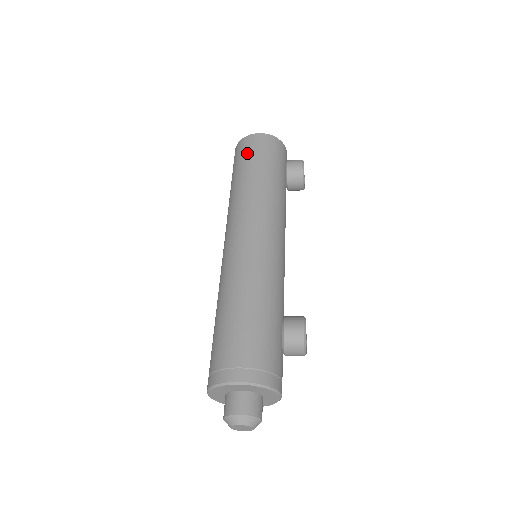
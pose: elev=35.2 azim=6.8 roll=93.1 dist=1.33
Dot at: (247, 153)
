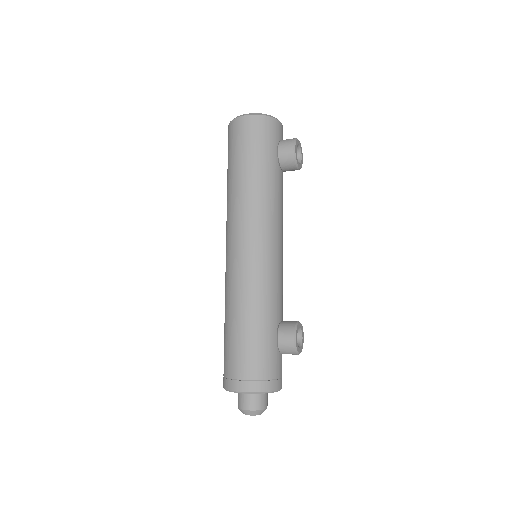
Dot at: (236, 144)
